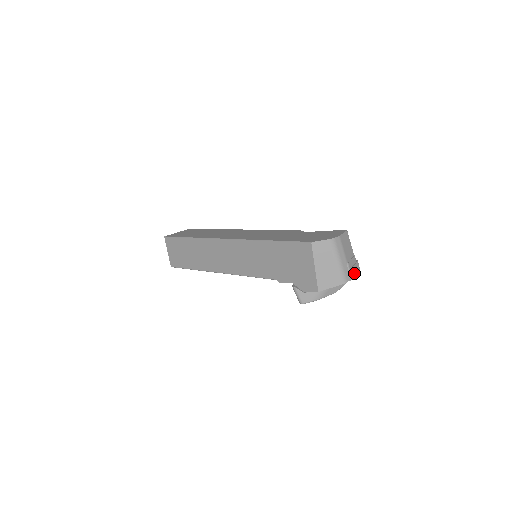
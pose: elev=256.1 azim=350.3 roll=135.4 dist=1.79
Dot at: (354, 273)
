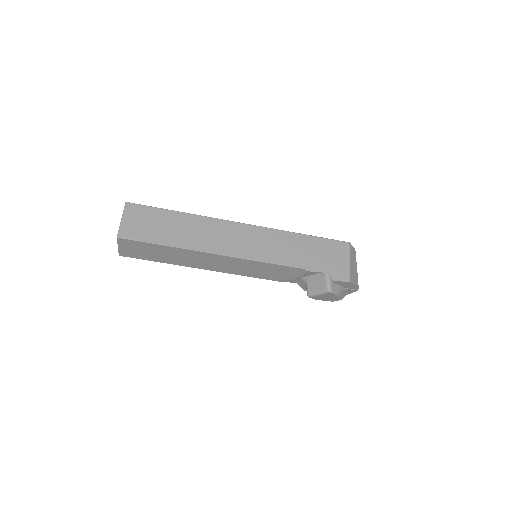
Dot at: occluded
